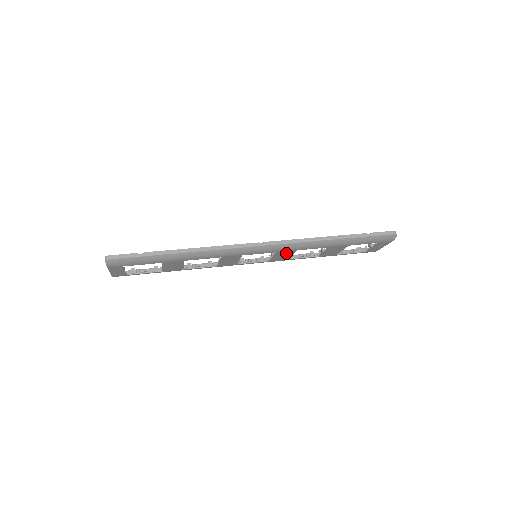
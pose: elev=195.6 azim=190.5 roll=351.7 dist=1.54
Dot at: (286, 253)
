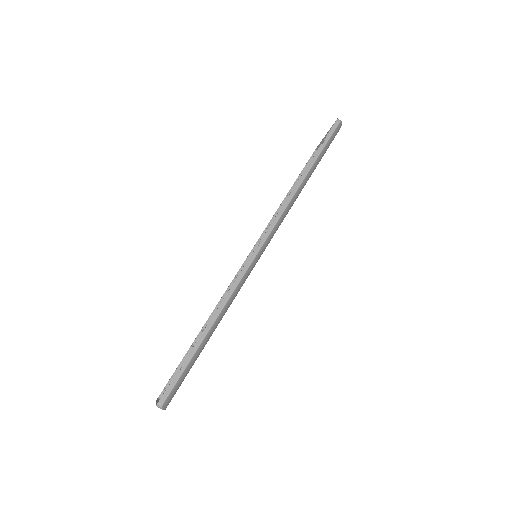
Dot at: occluded
